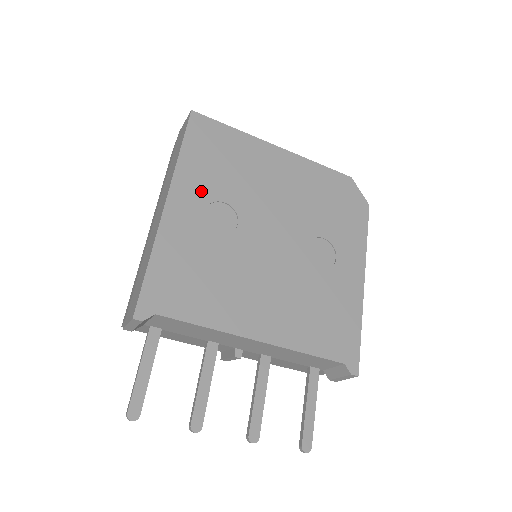
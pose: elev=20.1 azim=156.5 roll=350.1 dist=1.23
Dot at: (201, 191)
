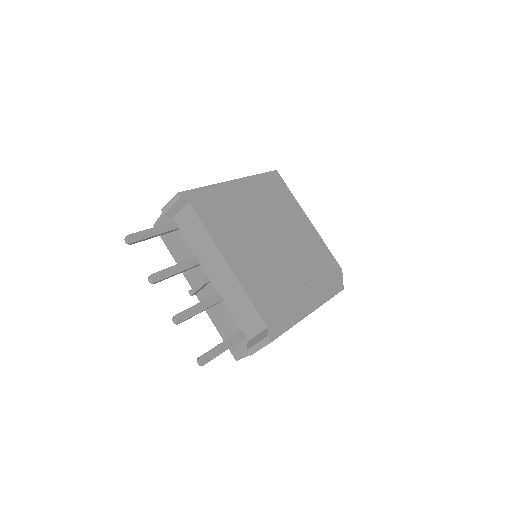
Dot at: (254, 193)
